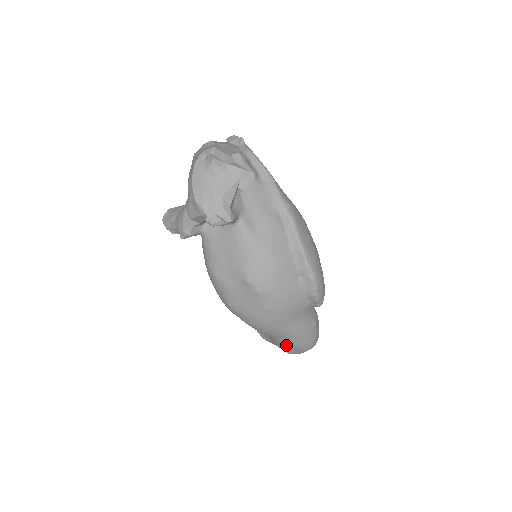
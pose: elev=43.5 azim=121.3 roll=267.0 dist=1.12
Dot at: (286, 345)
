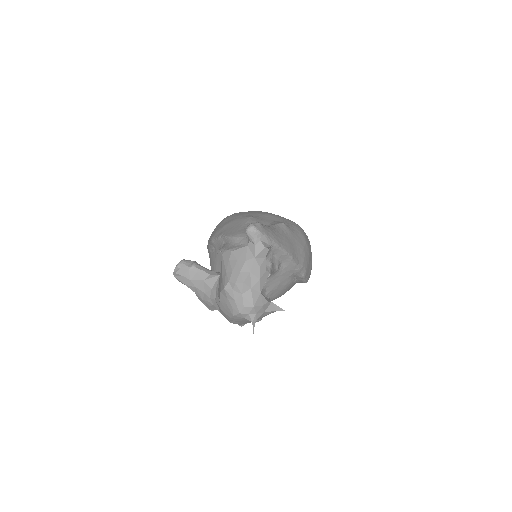
Dot at: occluded
